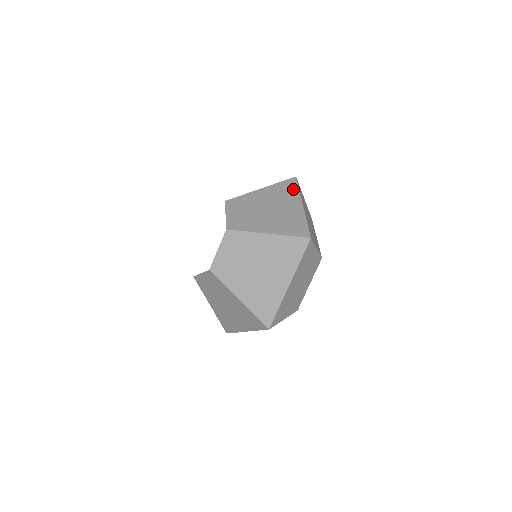
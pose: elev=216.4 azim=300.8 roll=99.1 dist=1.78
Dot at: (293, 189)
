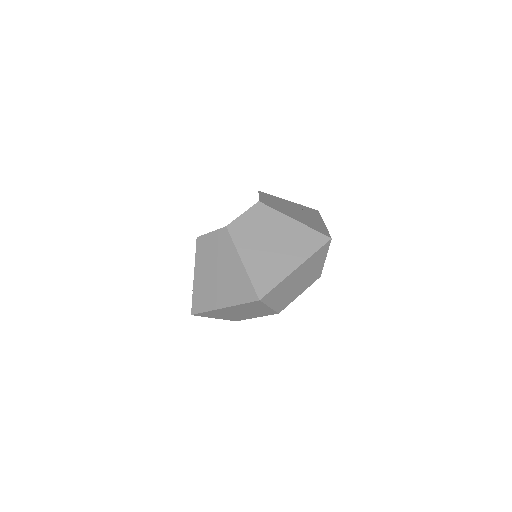
Dot at: (316, 214)
